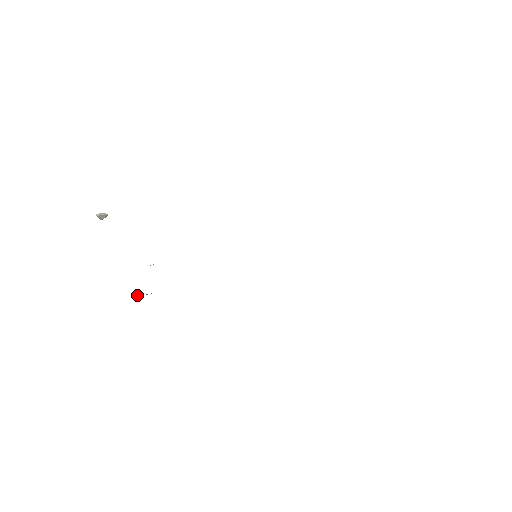
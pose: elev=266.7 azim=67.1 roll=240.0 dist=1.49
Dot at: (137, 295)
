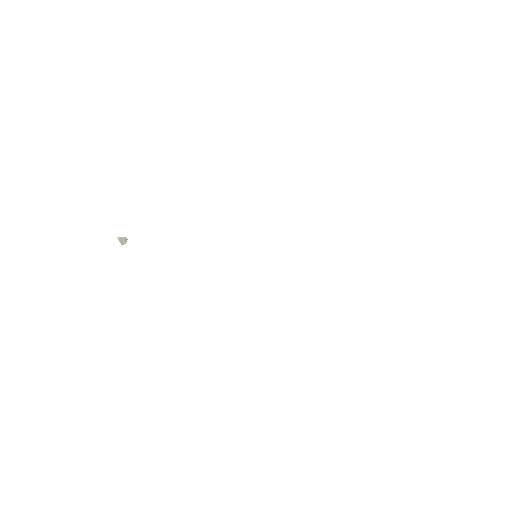
Dot at: occluded
